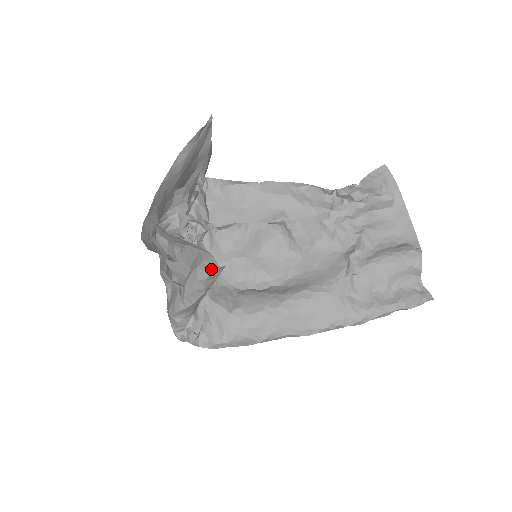
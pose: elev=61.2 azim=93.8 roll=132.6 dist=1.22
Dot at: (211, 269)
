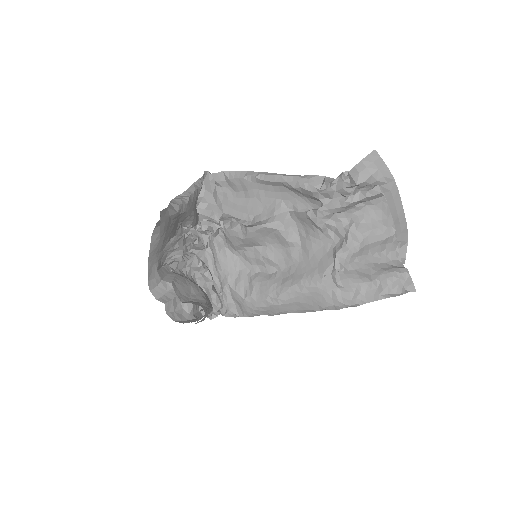
Dot at: occluded
